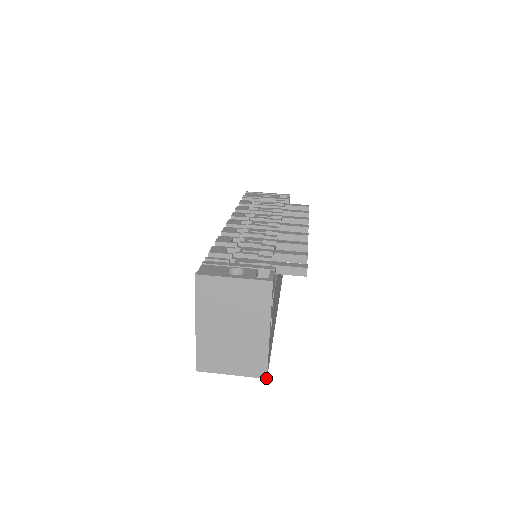
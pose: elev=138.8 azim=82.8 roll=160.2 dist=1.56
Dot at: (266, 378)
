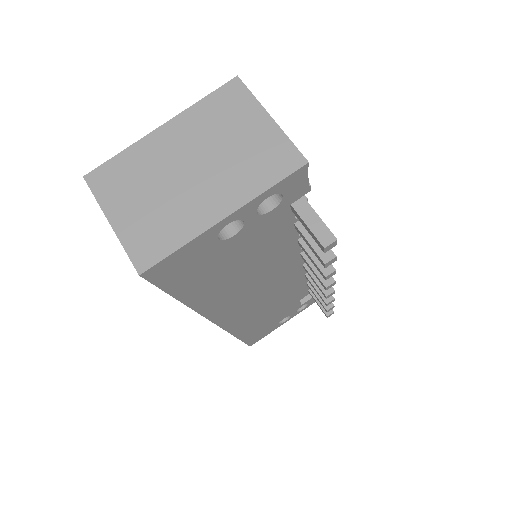
Dot at: (140, 273)
